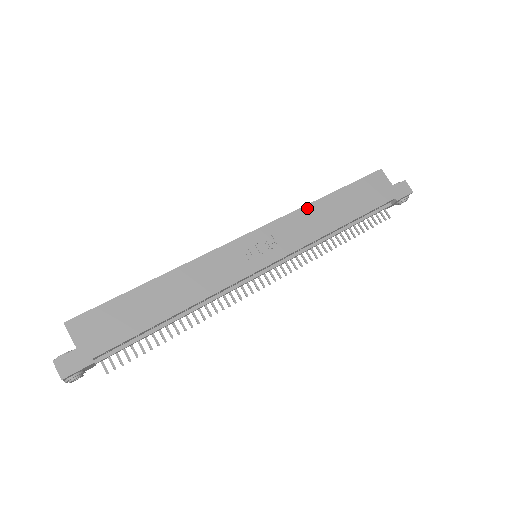
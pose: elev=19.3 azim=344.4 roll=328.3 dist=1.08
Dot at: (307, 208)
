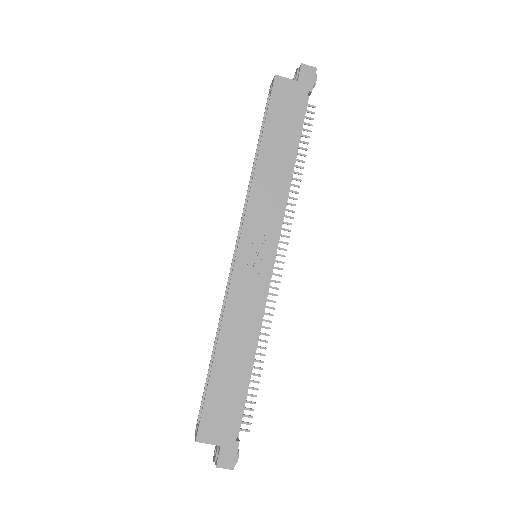
Dot at: (255, 181)
